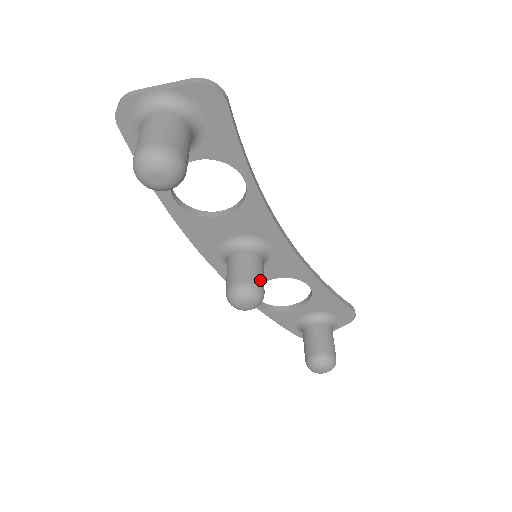
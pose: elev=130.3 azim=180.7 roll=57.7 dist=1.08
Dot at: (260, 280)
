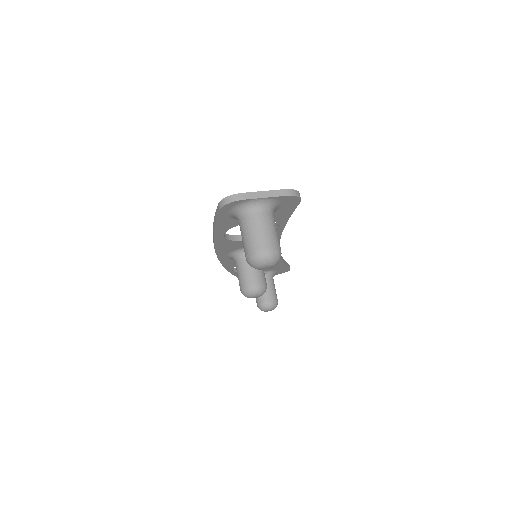
Dot at: (265, 279)
